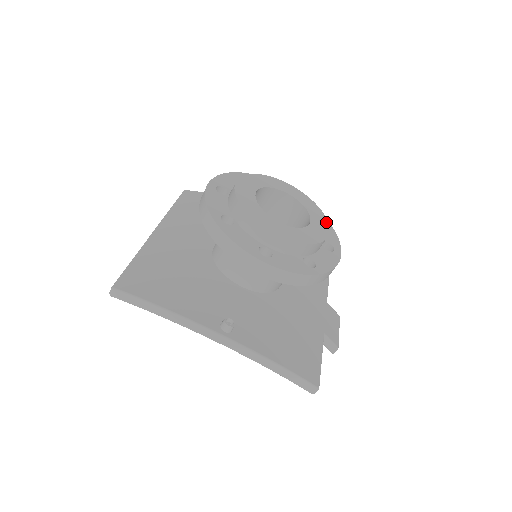
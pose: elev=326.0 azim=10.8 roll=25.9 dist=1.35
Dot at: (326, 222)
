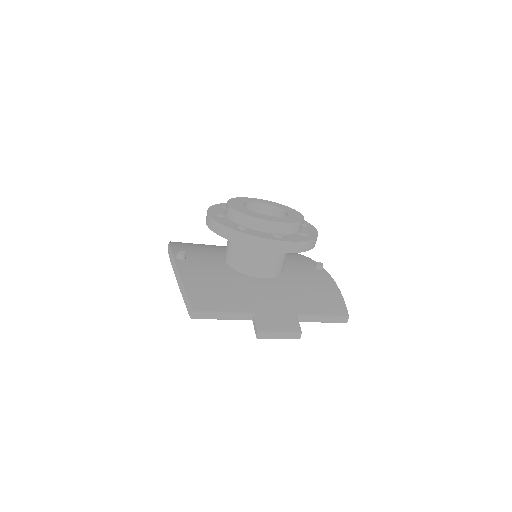
Dot at: (288, 222)
